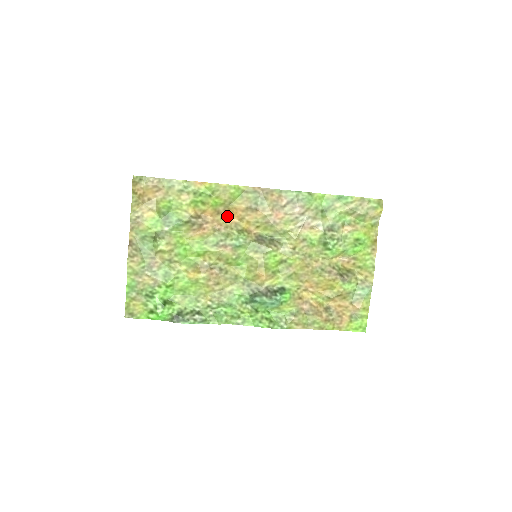
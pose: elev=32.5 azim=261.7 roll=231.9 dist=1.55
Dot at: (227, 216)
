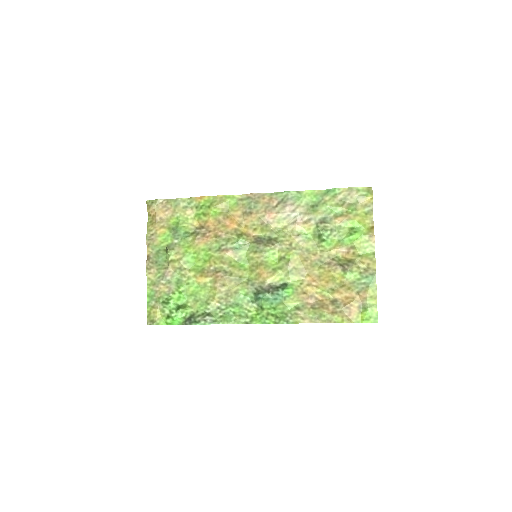
Dot at: (227, 224)
